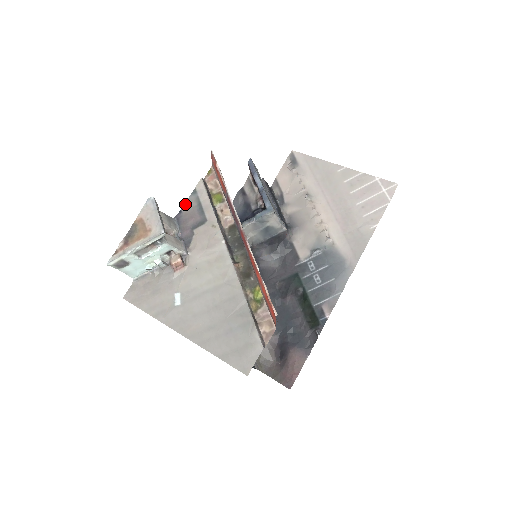
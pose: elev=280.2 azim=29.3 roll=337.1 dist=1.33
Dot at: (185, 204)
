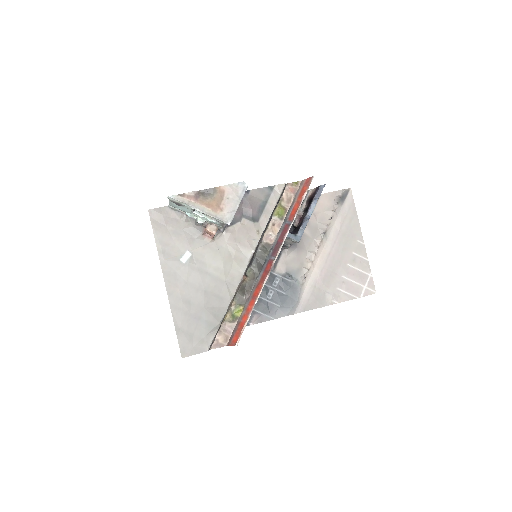
Dot at: (257, 190)
